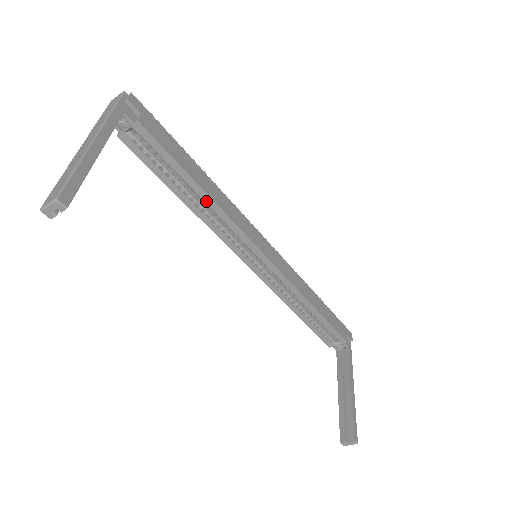
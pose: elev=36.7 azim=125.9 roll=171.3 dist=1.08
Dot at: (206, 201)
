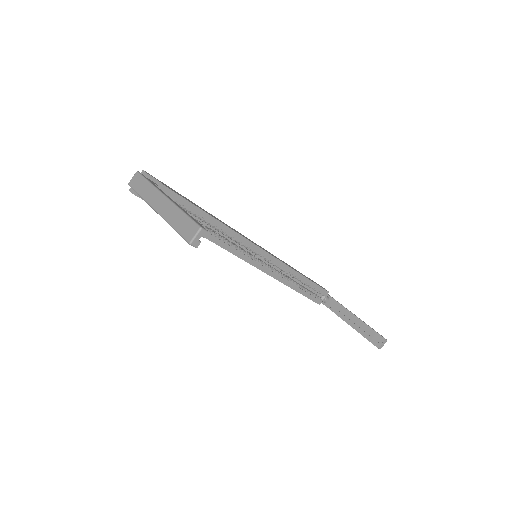
Dot at: (218, 227)
